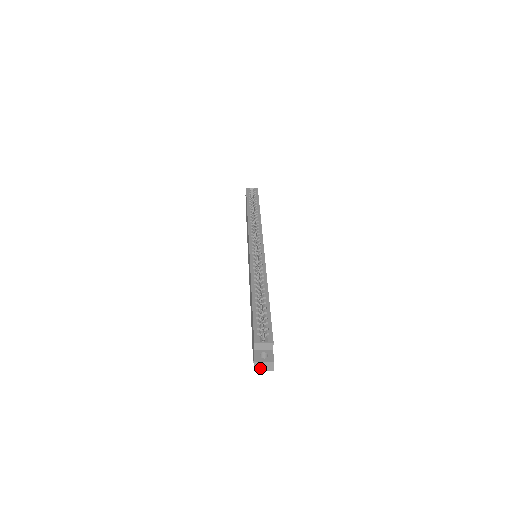
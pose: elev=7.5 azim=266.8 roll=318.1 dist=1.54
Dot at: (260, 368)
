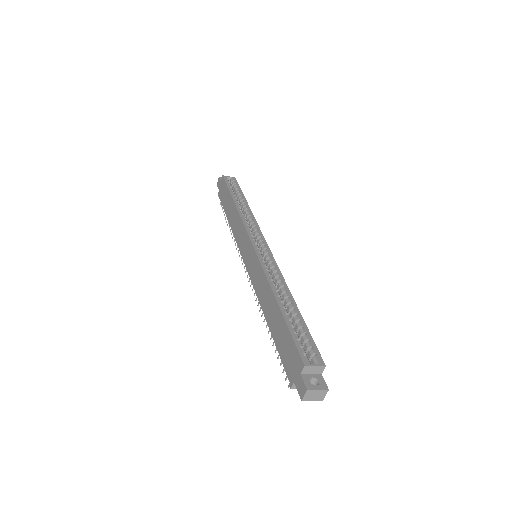
Dot at: (309, 397)
